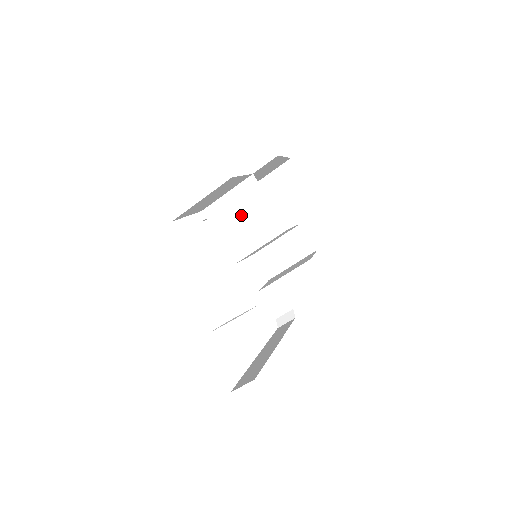
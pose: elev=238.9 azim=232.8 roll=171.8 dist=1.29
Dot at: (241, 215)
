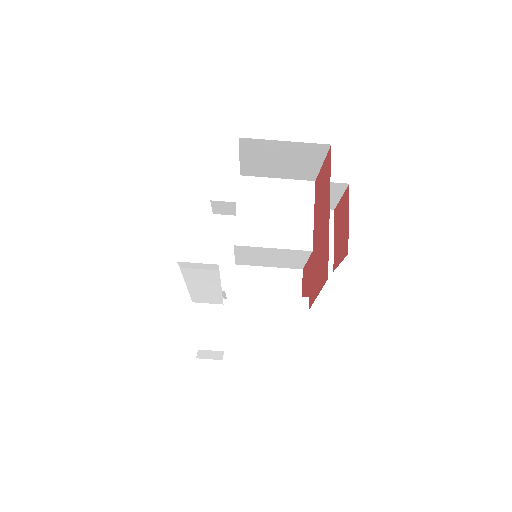
Dot at: (276, 206)
